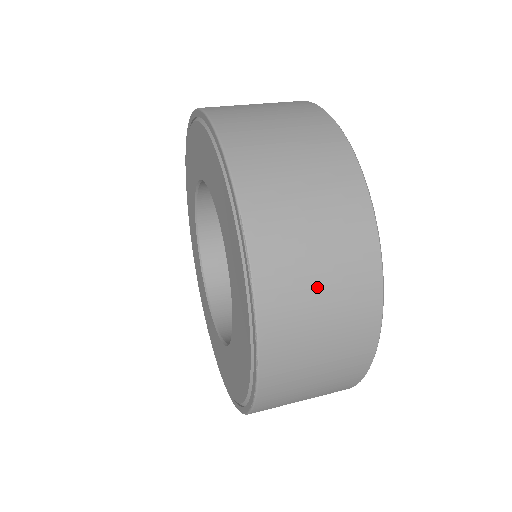
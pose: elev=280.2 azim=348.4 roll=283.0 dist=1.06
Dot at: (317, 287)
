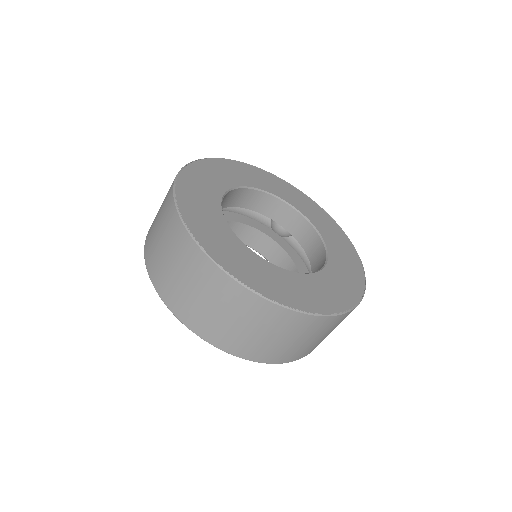
Dot at: (251, 332)
